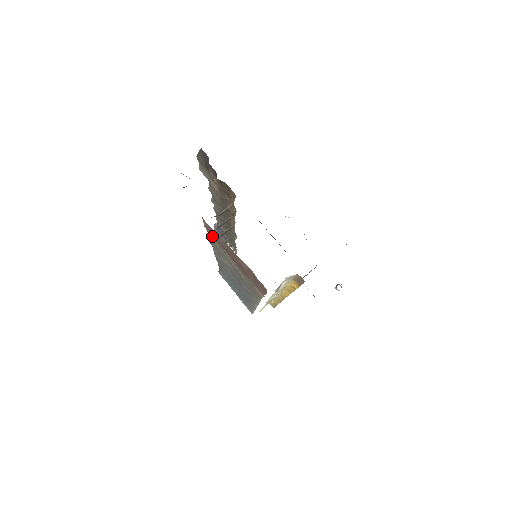
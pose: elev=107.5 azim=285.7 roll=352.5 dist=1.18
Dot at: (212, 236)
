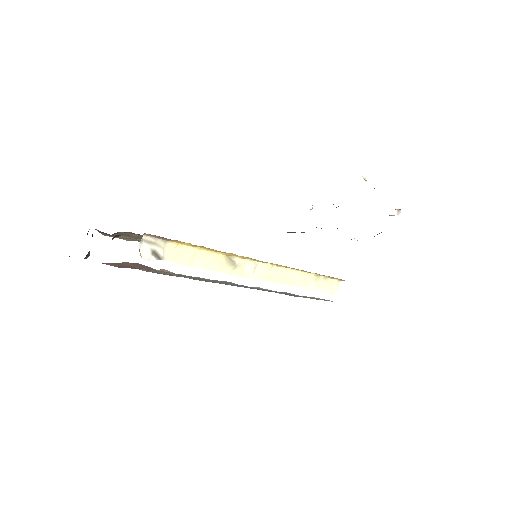
Dot at: occluded
